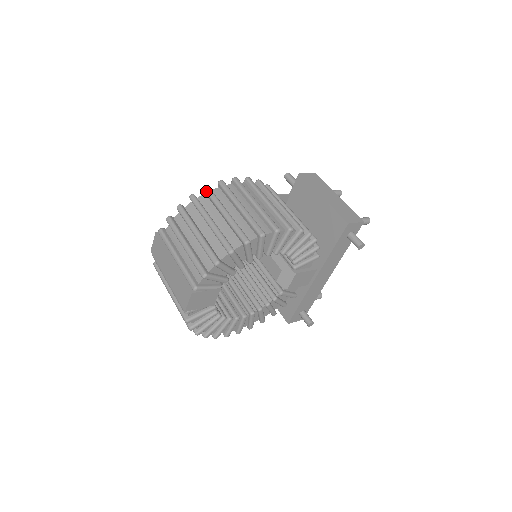
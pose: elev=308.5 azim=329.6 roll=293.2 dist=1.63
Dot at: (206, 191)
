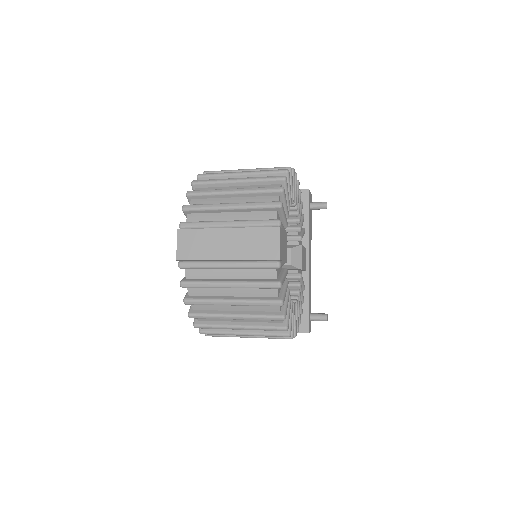
Dot at: (203, 175)
